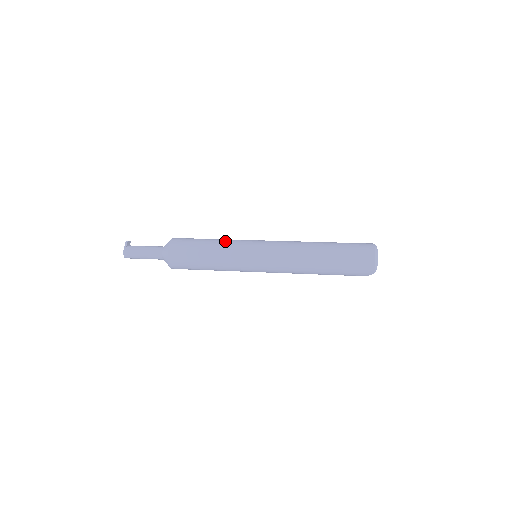
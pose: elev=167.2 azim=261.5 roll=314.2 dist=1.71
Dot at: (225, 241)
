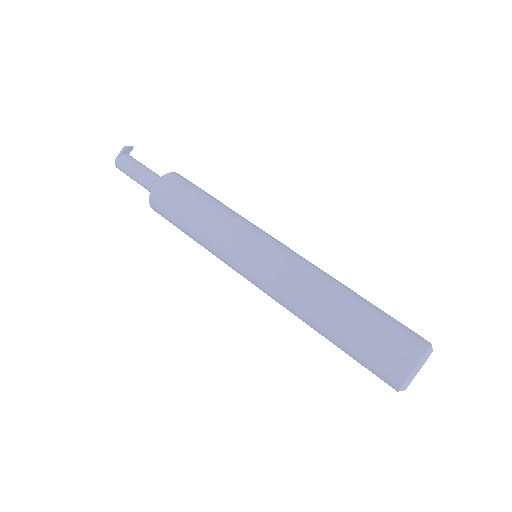
Dot at: (221, 216)
